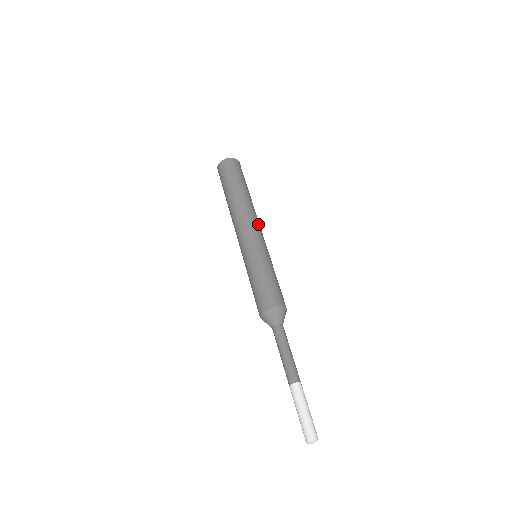
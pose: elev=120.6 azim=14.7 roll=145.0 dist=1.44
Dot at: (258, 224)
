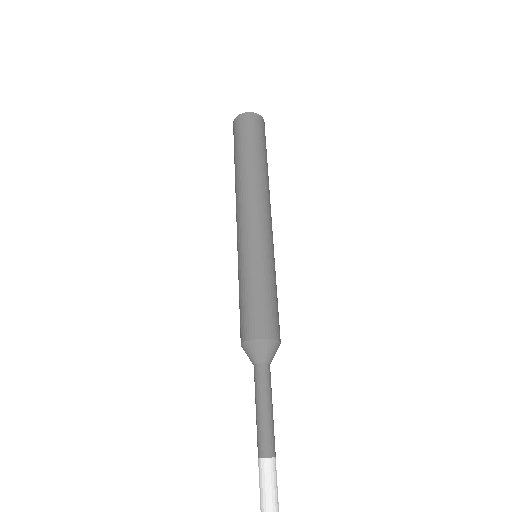
Dot at: (270, 213)
